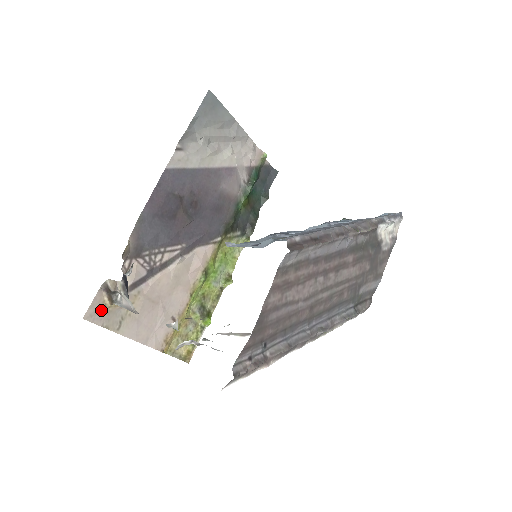
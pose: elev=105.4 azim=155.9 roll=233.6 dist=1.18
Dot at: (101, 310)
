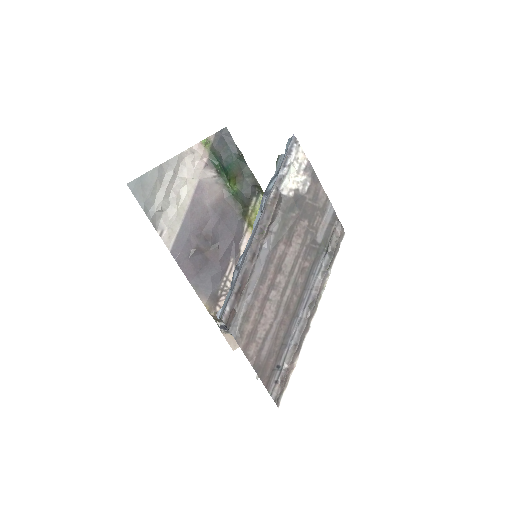
Dot at: occluded
